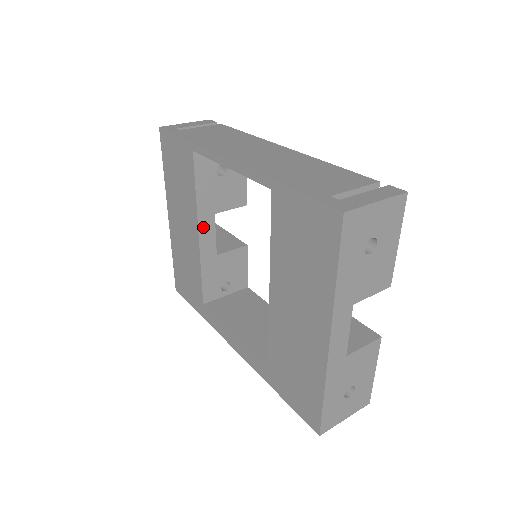
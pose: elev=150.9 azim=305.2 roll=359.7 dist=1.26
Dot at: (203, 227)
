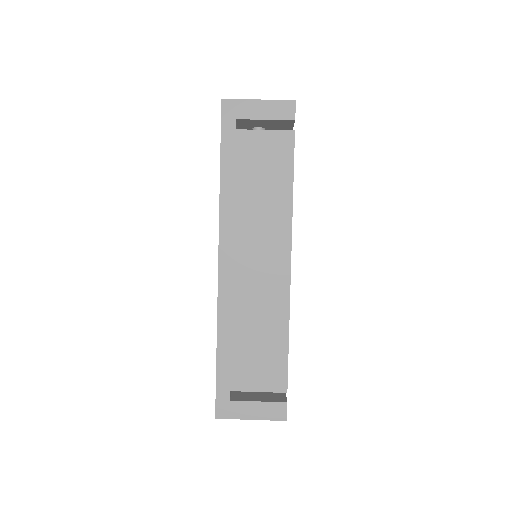
Dot at: occluded
